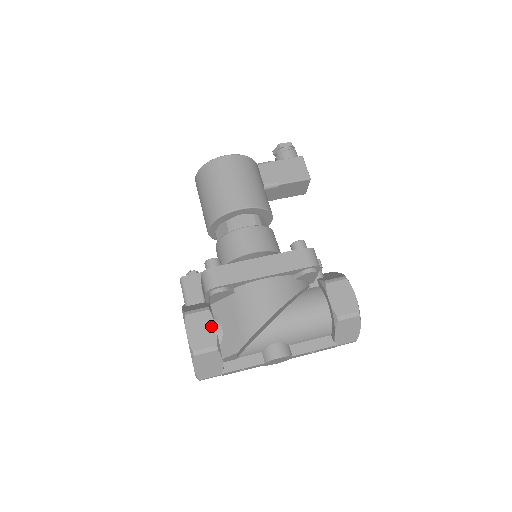
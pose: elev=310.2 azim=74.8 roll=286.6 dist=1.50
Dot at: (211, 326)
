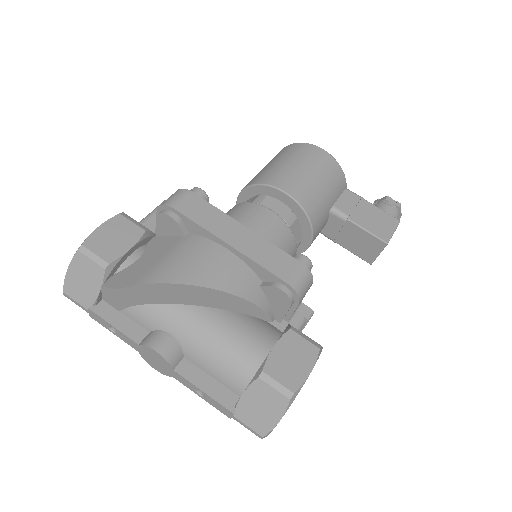
Dot at: (128, 244)
